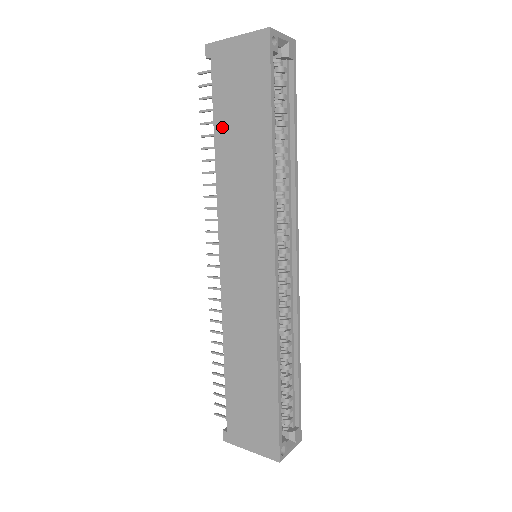
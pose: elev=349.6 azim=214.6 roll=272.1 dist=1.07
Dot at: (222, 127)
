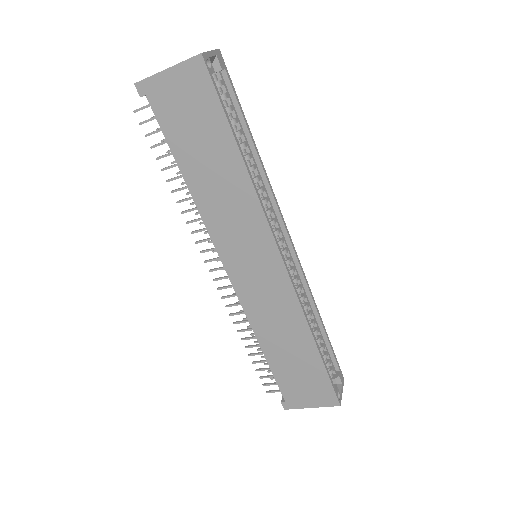
Dot at: (184, 158)
